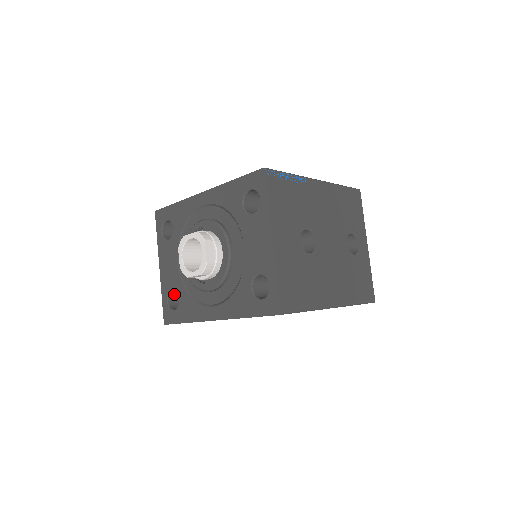
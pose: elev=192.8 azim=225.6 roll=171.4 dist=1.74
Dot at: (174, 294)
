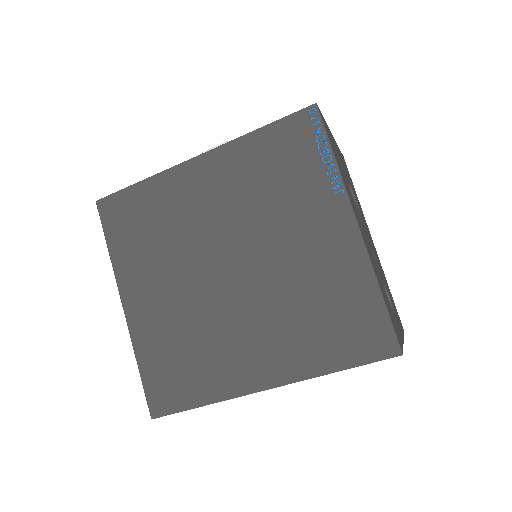
Dot at: occluded
